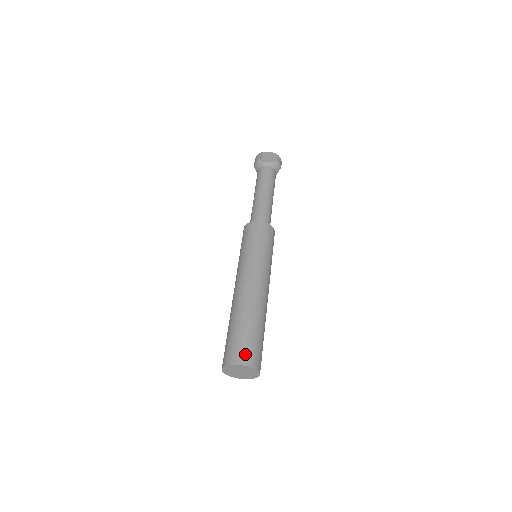
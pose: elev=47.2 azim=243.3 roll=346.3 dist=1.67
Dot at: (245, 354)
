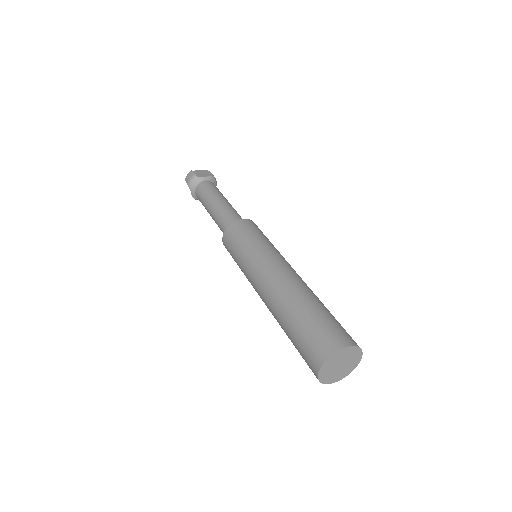
Dot at: (342, 334)
